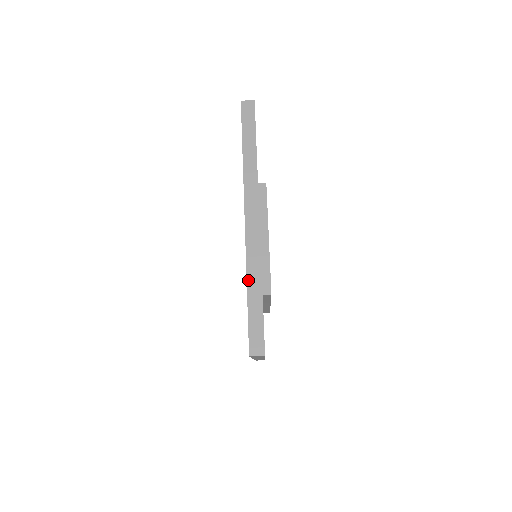
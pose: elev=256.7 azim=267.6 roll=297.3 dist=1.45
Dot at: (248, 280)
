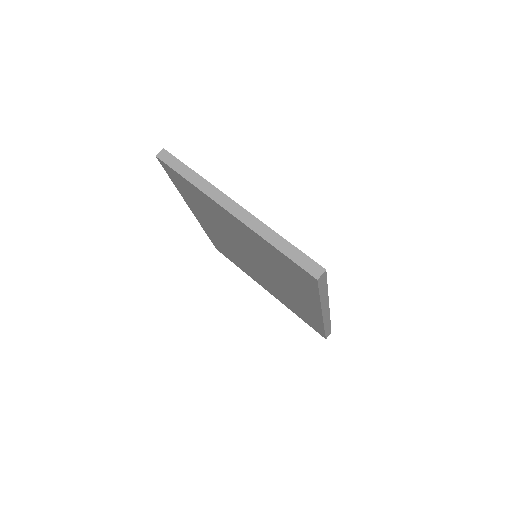
Dot at: (268, 241)
